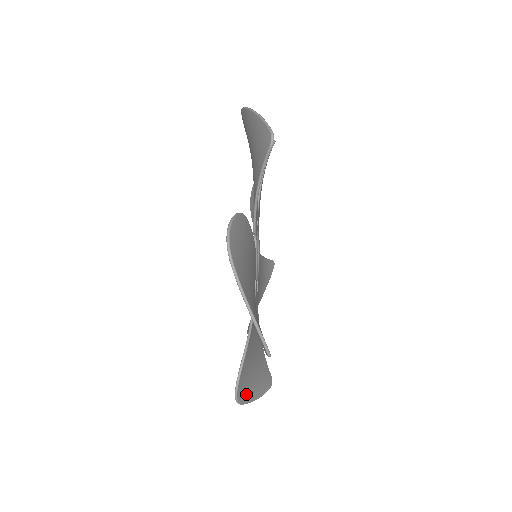
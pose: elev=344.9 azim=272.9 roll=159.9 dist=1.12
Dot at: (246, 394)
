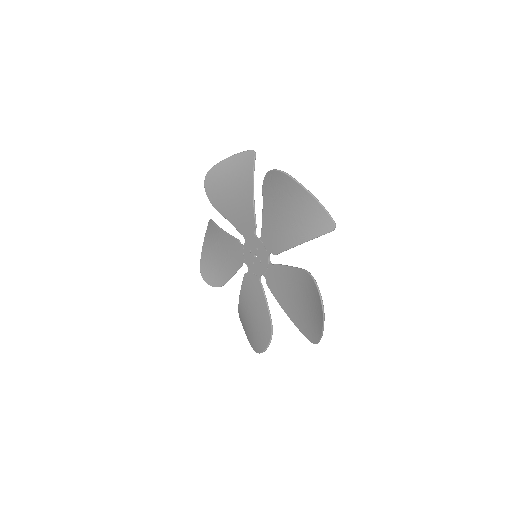
Dot at: (320, 314)
